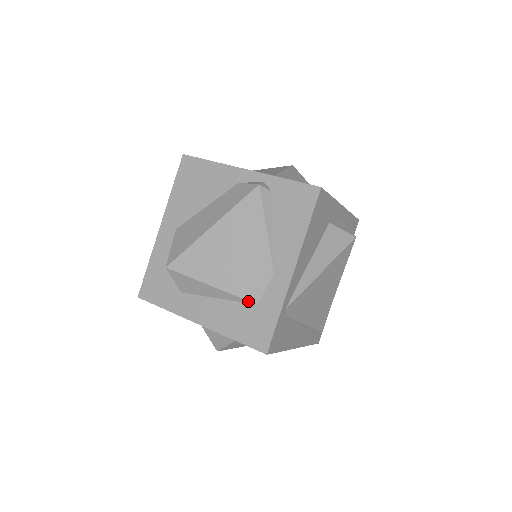
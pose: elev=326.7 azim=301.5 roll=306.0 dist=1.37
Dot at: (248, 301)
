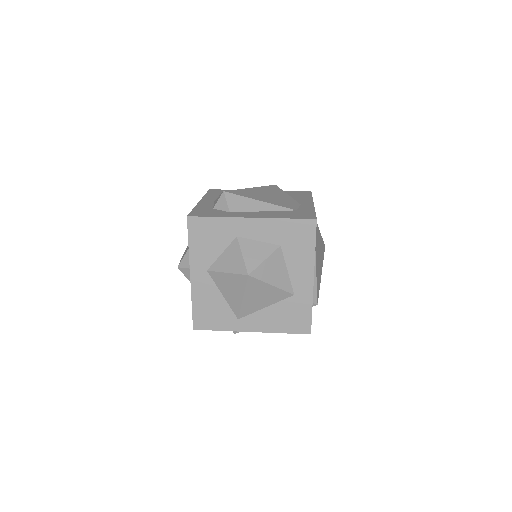
Dot at: (289, 209)
